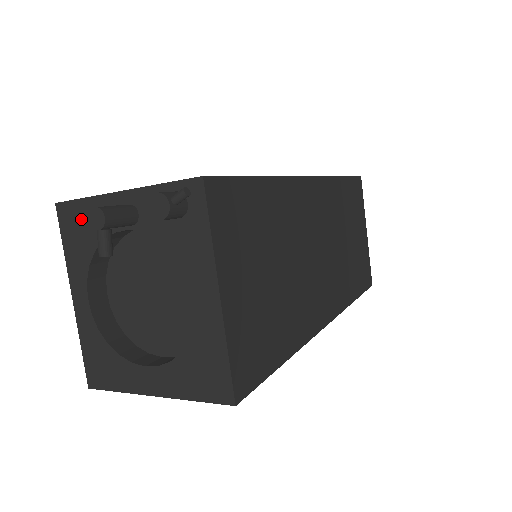
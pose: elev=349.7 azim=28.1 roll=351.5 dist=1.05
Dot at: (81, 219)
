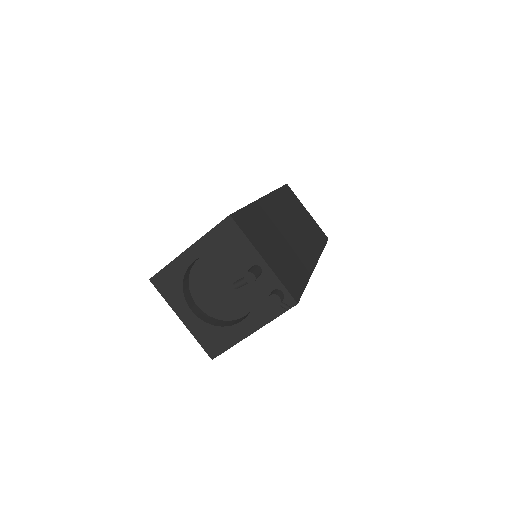
Dot at: (233, 238)
